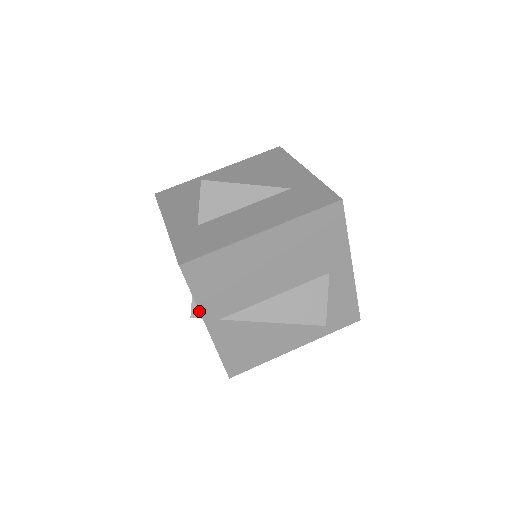
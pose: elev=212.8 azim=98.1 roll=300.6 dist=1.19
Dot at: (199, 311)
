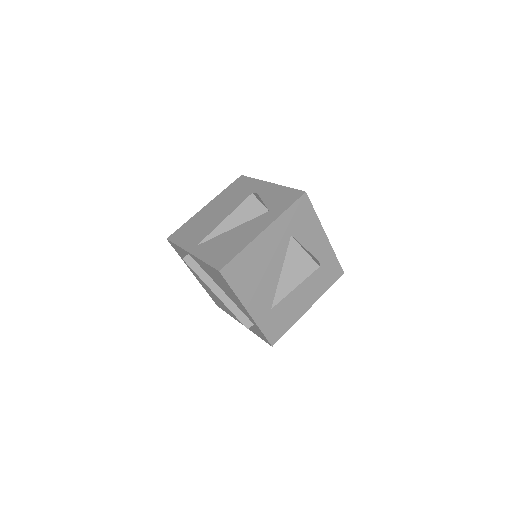
Dot at: (183, 249)
